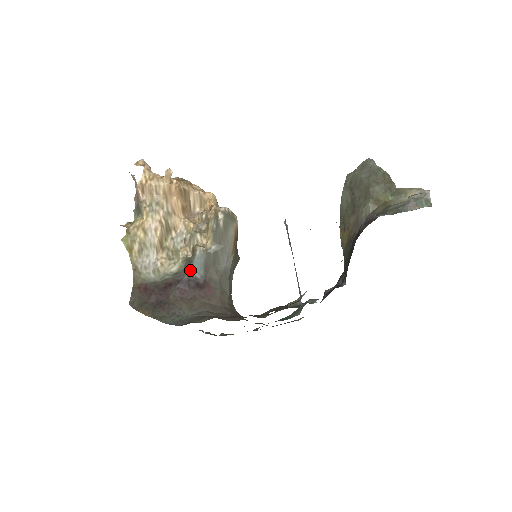
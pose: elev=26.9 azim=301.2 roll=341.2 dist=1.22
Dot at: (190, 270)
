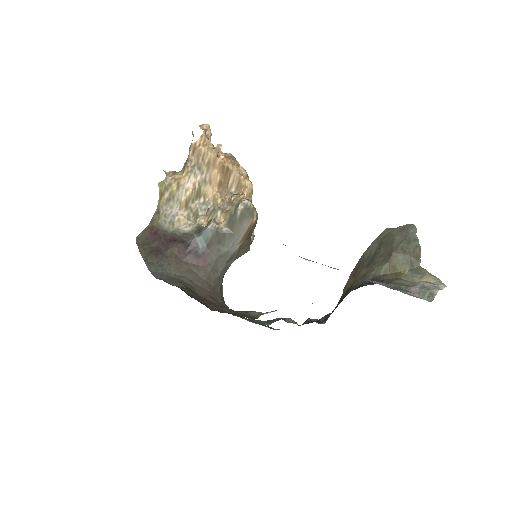
Dot at: (196, 237)
